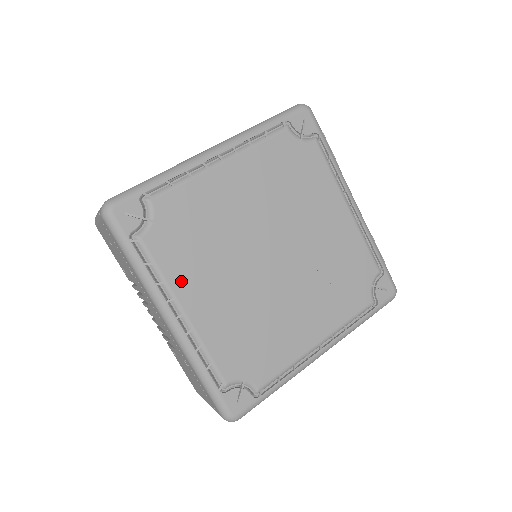
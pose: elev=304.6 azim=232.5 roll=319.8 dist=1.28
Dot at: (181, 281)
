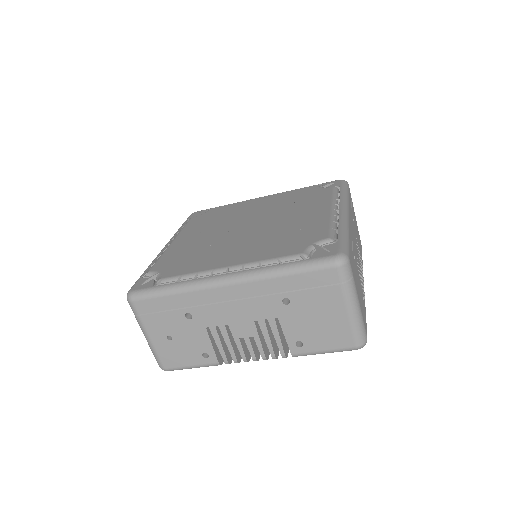
Dot at: (207, 266)
